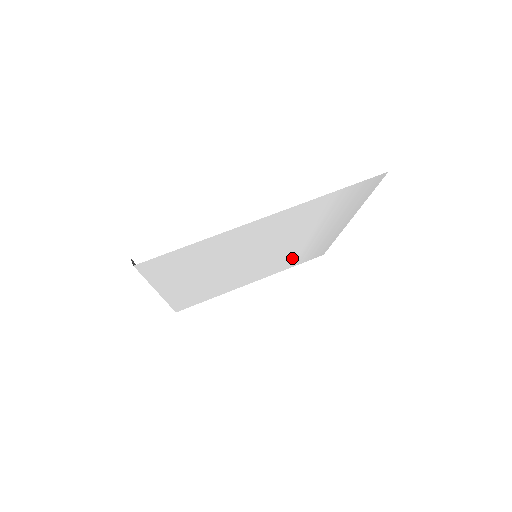
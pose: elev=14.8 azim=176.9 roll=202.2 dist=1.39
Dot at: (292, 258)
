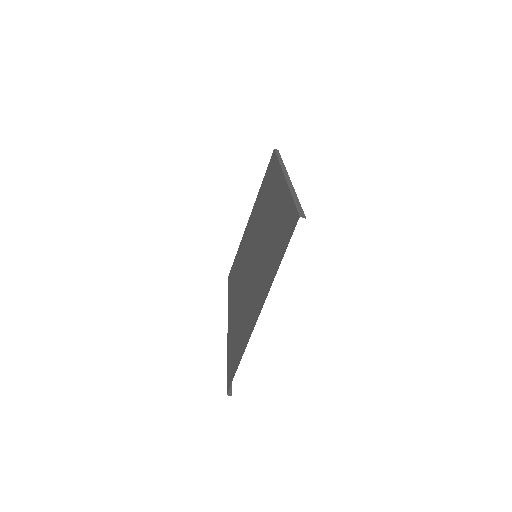
Dot at: occluded
